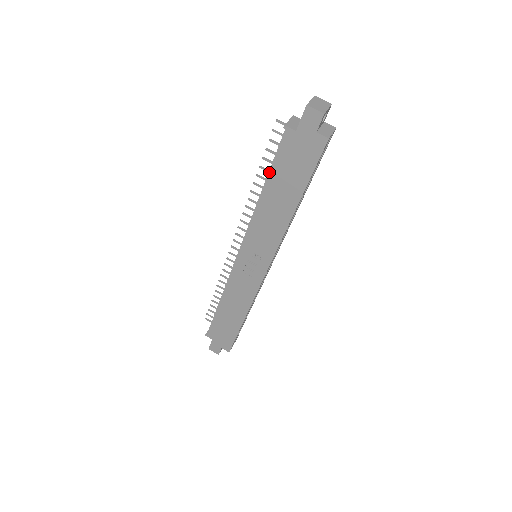
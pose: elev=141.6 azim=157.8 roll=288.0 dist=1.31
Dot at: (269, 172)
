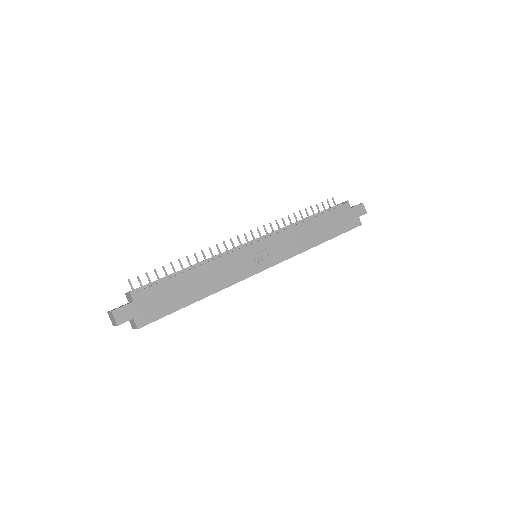
Dot at: (315, 214)
